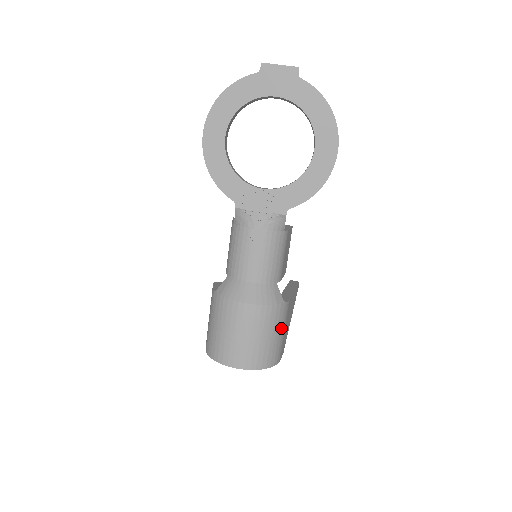
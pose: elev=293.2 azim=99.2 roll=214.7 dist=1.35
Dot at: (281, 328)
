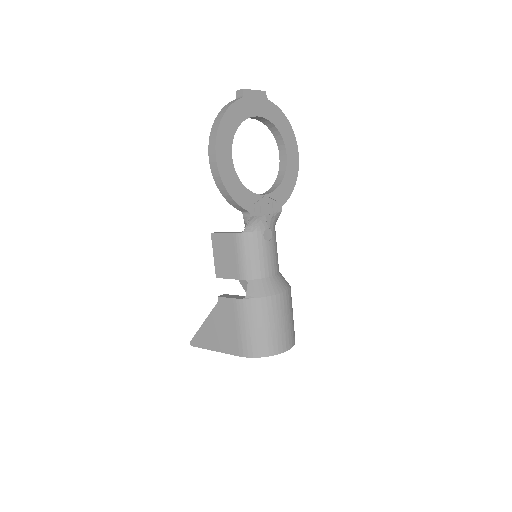
Dot at: occluded
